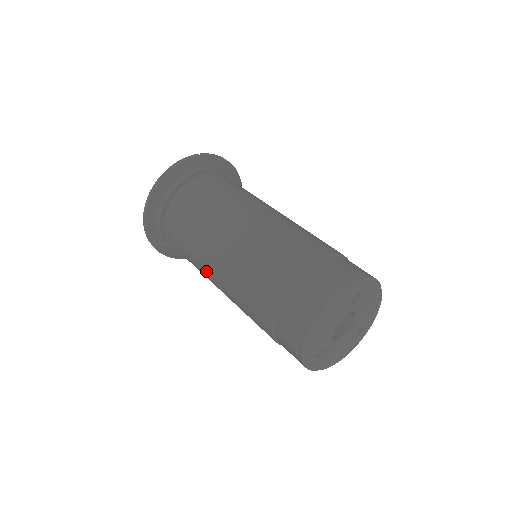
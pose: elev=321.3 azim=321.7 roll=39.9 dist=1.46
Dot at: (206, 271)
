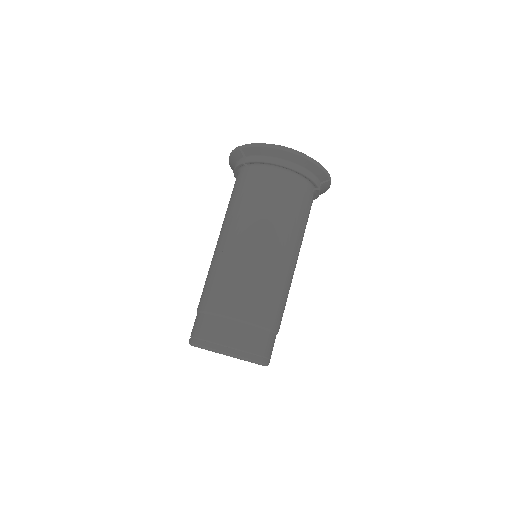
Dot at: occluded
